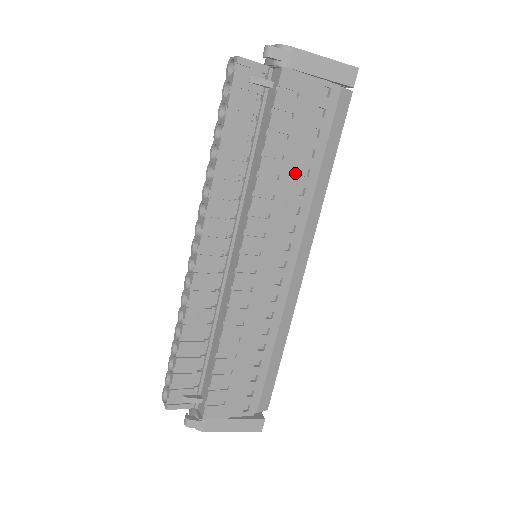
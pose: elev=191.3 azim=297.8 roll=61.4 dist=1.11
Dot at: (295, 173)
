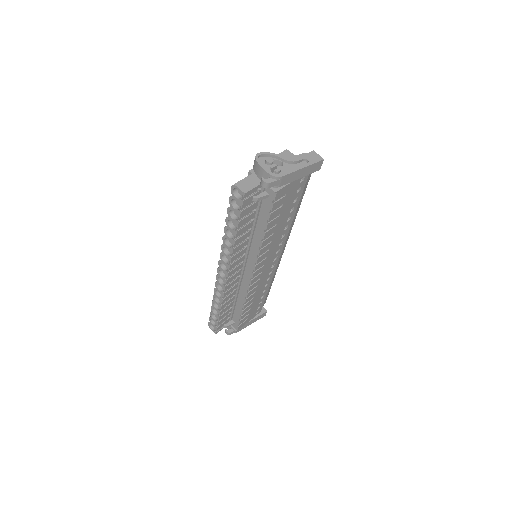
Dot at: (283, 224)
